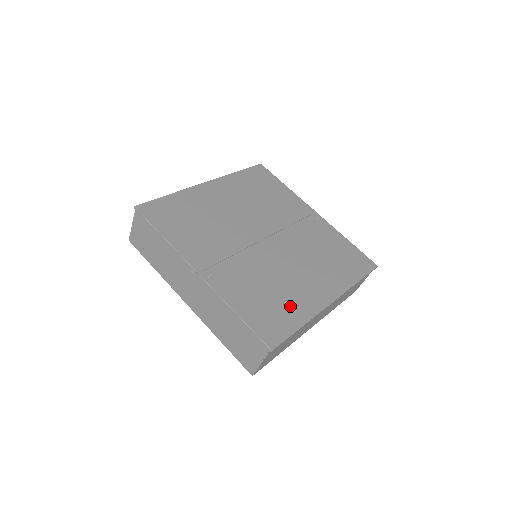
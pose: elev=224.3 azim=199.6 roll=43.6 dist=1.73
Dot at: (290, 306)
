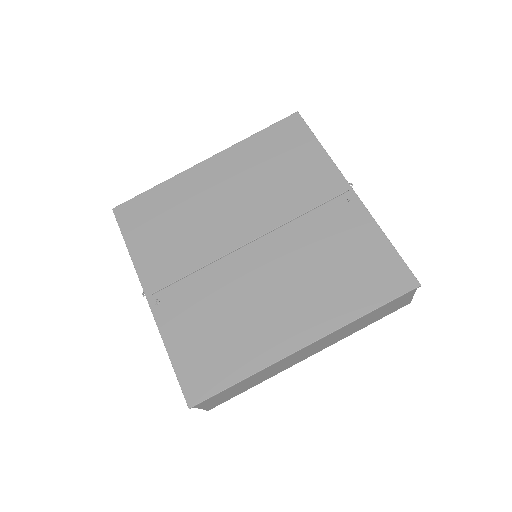
Dot at: (239, 349)
